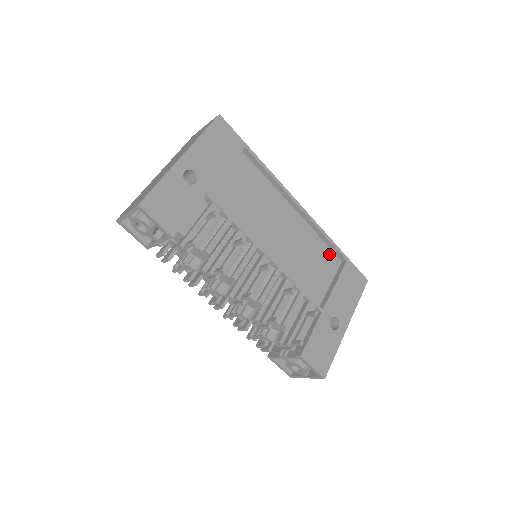
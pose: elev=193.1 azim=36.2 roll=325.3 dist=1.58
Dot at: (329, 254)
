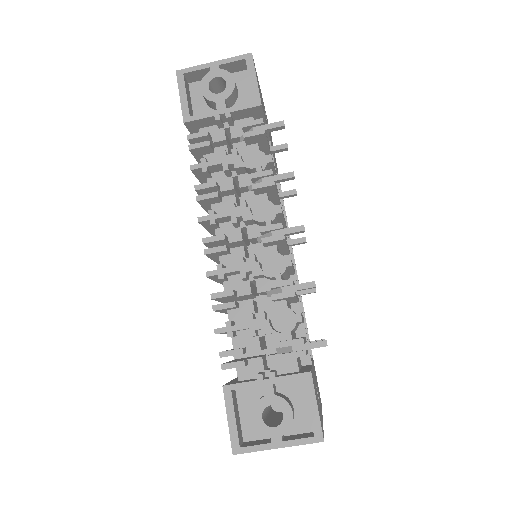
Dot at: occluded
